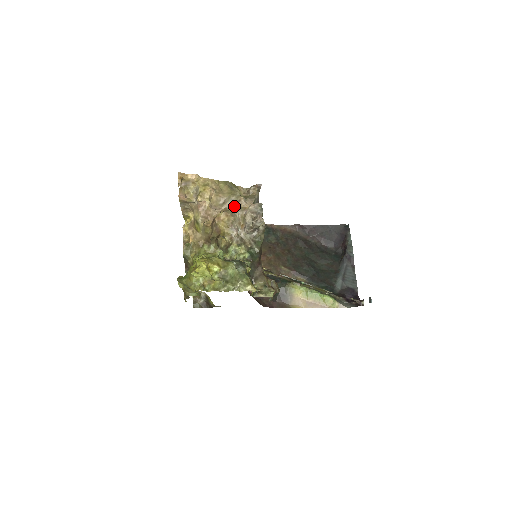
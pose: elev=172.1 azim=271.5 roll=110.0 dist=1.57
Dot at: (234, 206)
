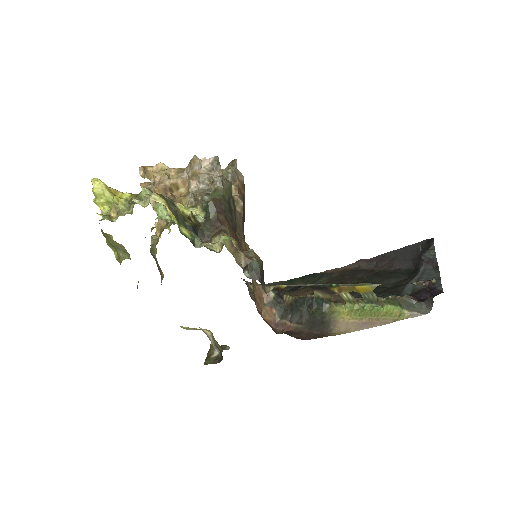
Dot at: (188, 169)
